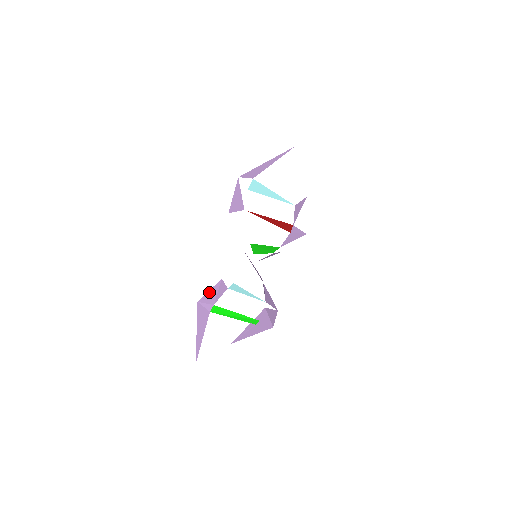
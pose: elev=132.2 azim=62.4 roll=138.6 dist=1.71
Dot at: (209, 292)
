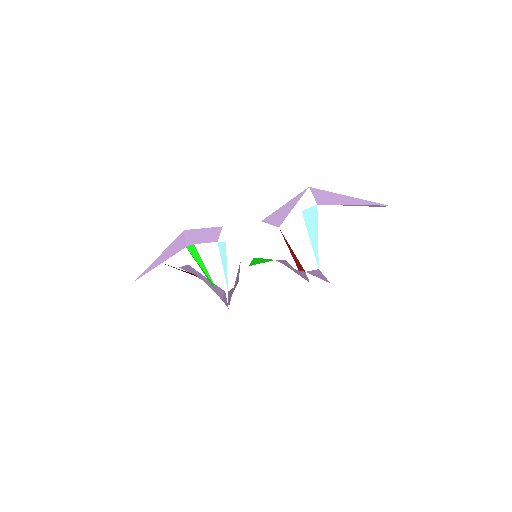
Dot at: (201, 230)
